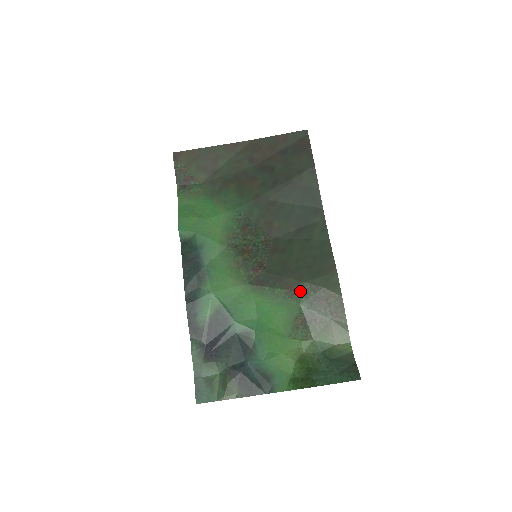
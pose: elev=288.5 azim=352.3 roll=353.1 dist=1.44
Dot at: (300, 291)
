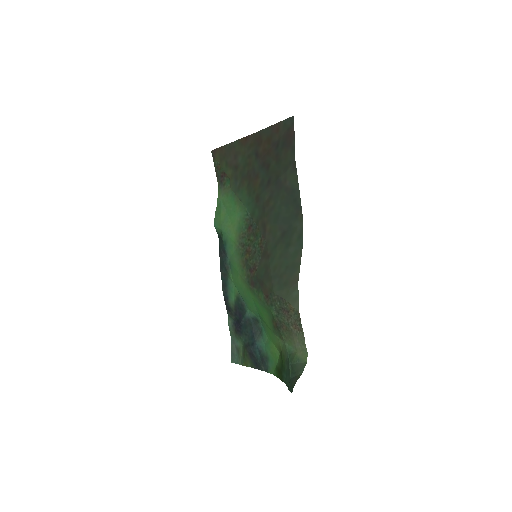
Dot at: (271, 299)
